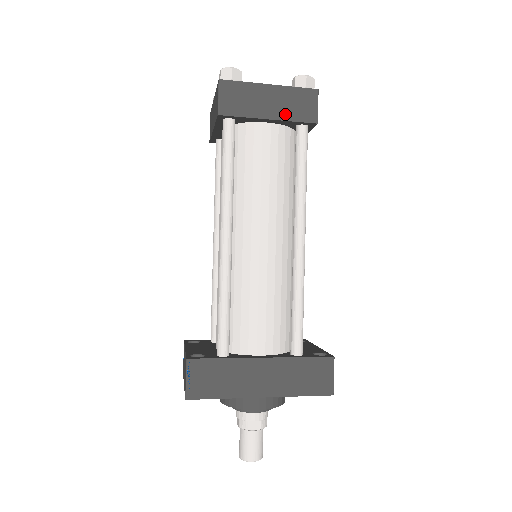
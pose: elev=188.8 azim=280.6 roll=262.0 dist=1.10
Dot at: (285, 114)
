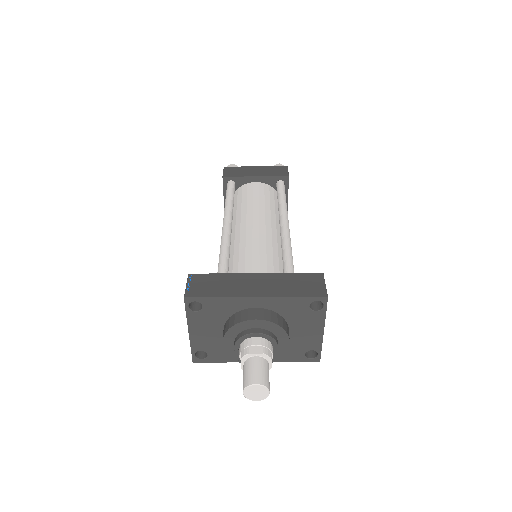
Dot at: (266, 174)
